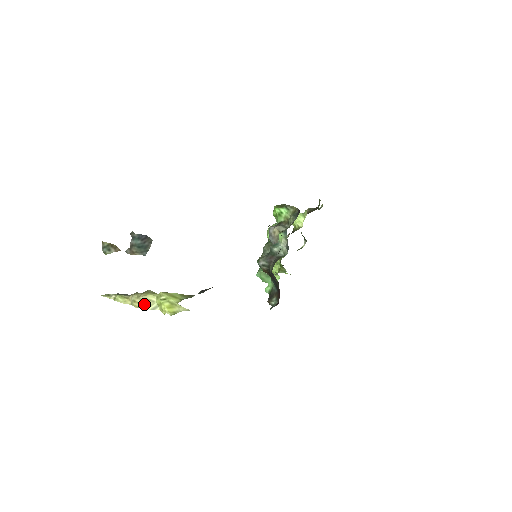
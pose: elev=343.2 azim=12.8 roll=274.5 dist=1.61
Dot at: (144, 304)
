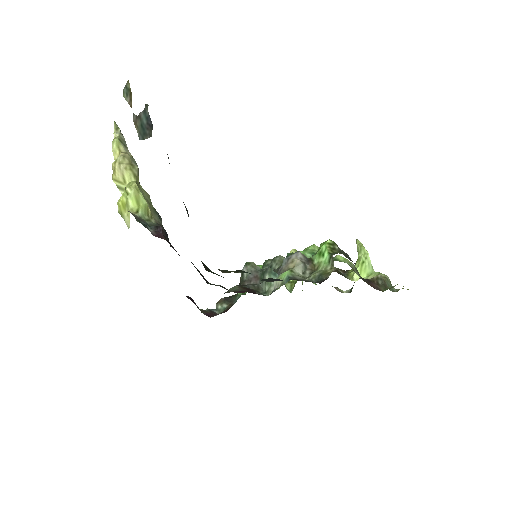
Dot at: (117, 174)
